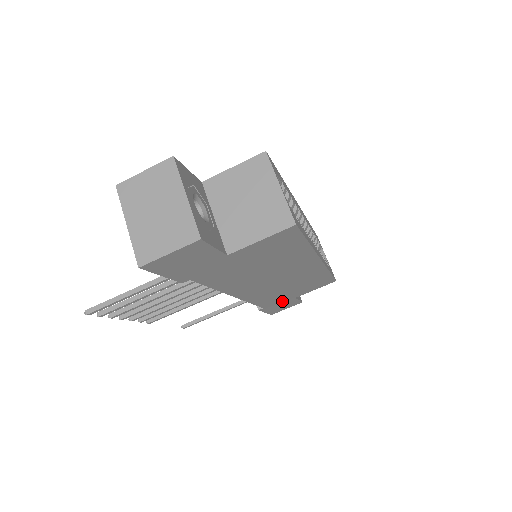
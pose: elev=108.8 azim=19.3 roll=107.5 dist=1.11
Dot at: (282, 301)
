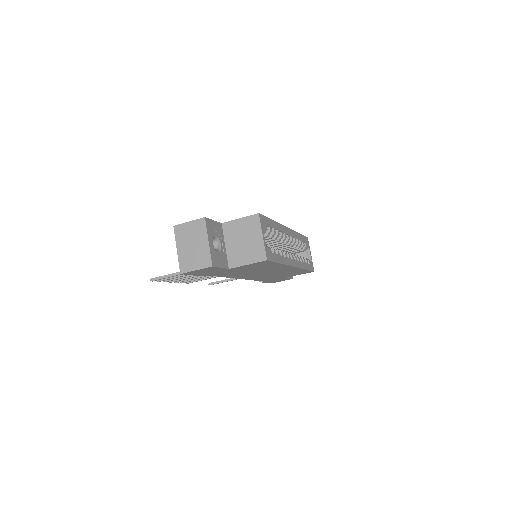
Dot at: (276, 279)
